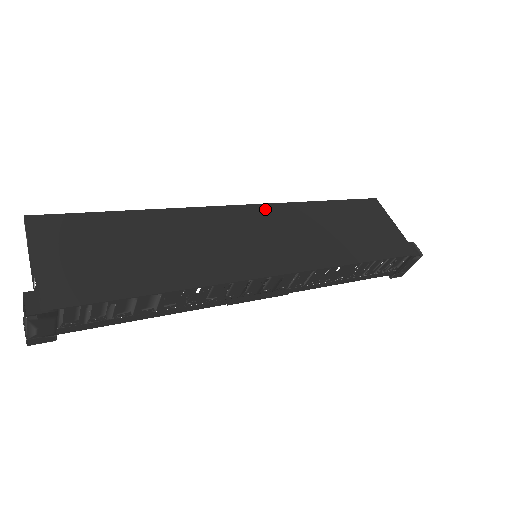
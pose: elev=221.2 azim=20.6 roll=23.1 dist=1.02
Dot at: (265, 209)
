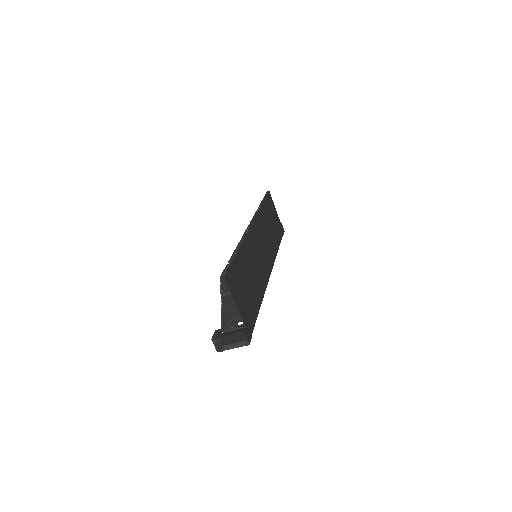
Dot at: (257, 221)
